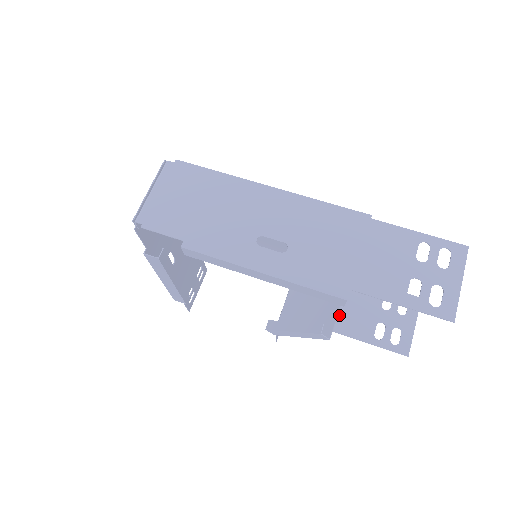
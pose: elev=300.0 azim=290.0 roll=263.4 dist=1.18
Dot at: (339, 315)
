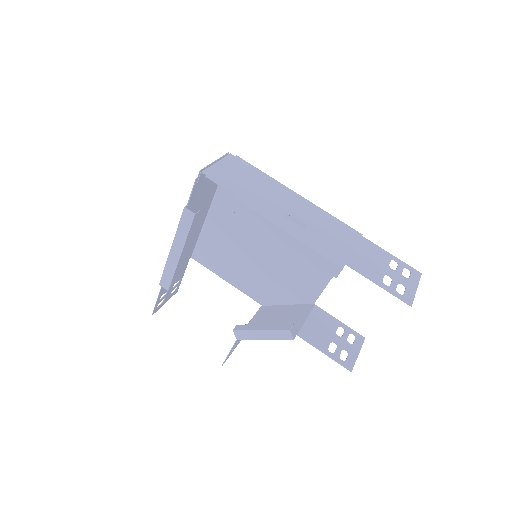
Dot at: (304, 326)
